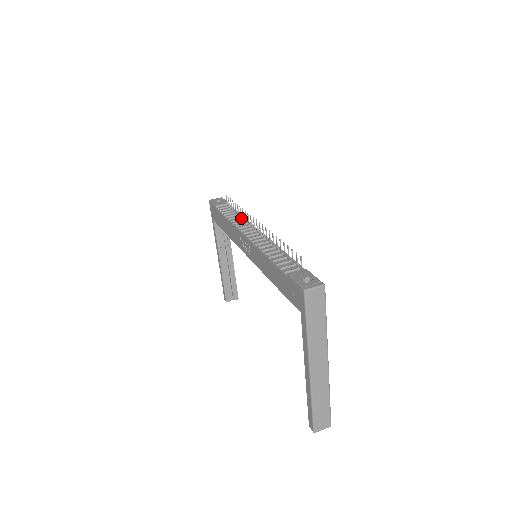
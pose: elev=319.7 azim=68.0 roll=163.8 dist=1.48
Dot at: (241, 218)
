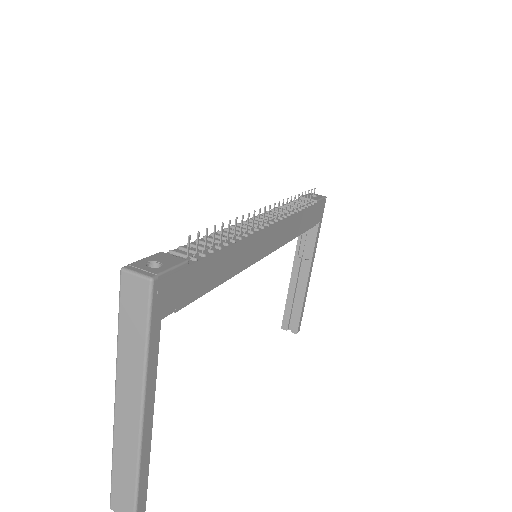
Dot at: (289, 210)
